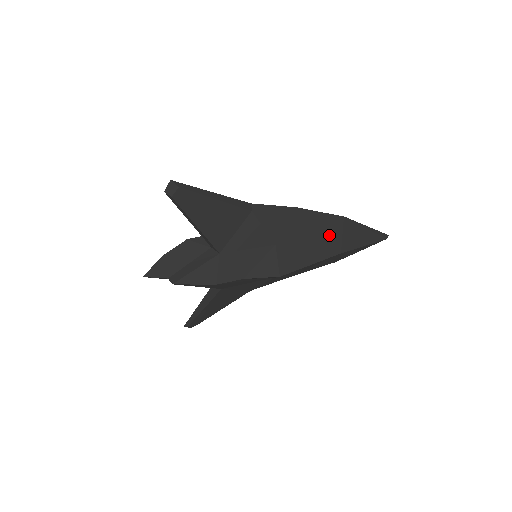
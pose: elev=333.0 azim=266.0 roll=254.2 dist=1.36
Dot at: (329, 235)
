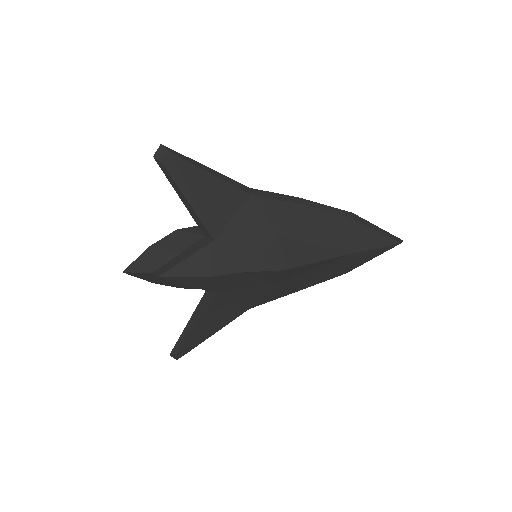
Dot at: (338, 231)
